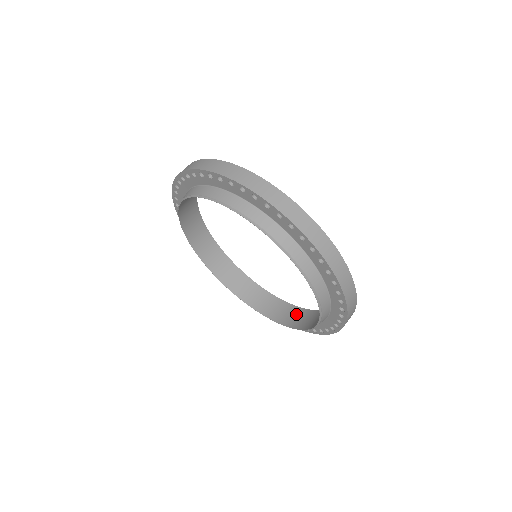
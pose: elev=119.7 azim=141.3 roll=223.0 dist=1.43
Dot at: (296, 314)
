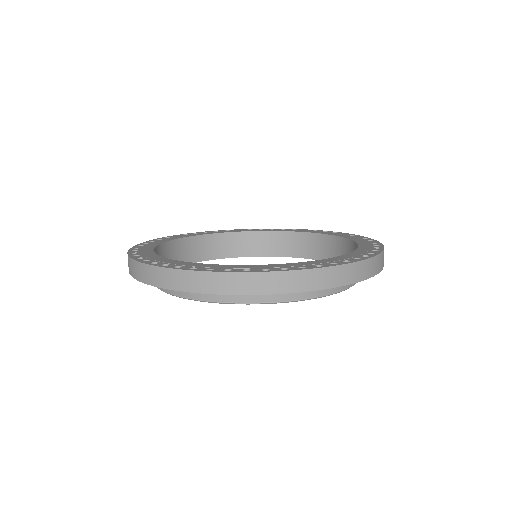
Dot at: (298, 241)
